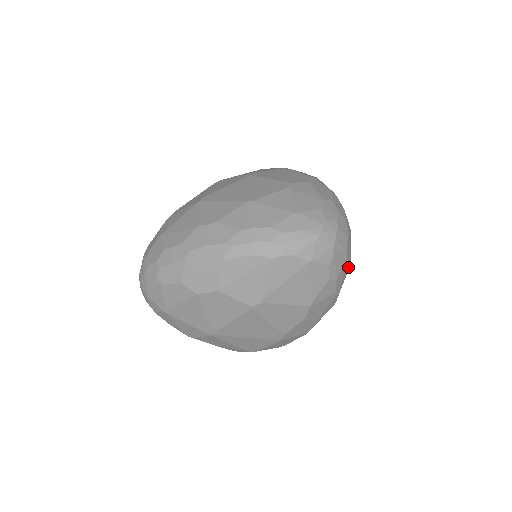
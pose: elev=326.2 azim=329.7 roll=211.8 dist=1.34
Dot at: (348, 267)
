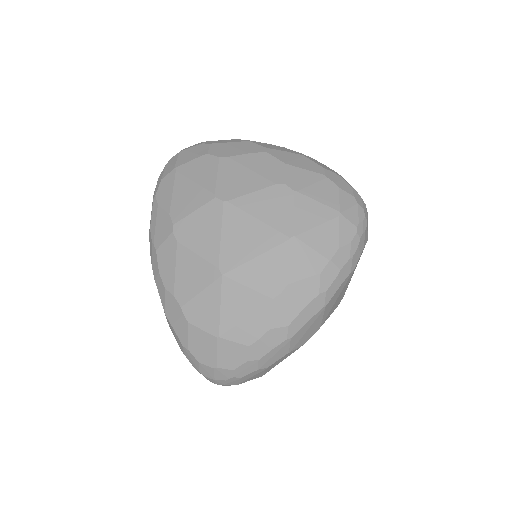
Dot at: occluded
